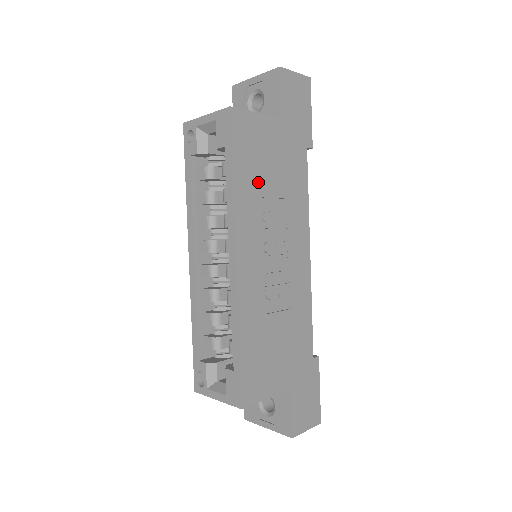
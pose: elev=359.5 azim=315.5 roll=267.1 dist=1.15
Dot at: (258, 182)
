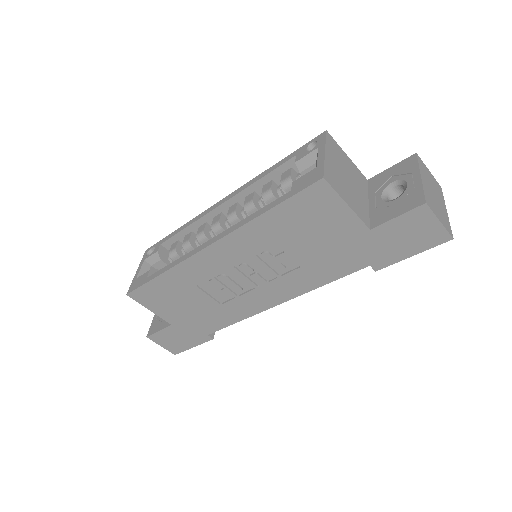
Dot at: (286, 235)
